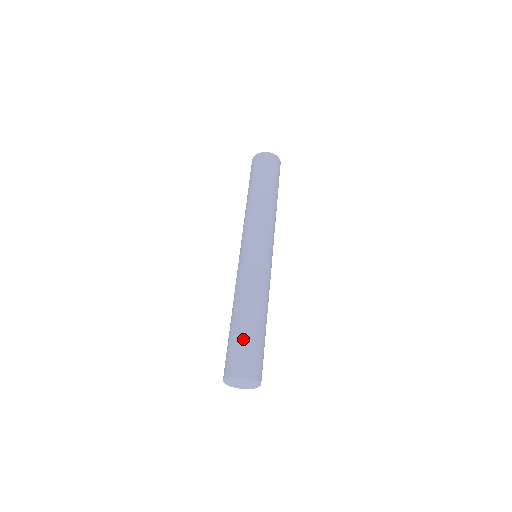
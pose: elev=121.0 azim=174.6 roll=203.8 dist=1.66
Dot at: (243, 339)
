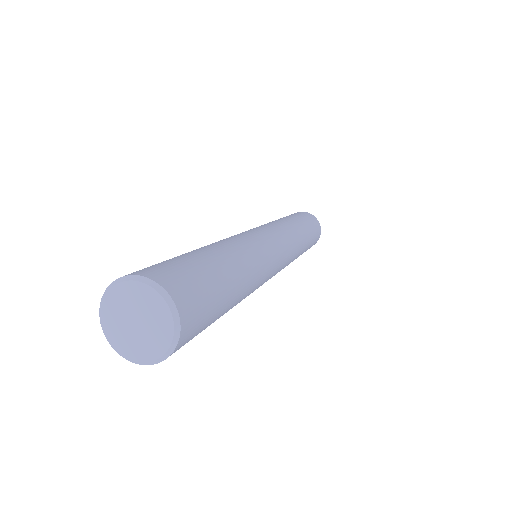
Dot at: (184, 257)
